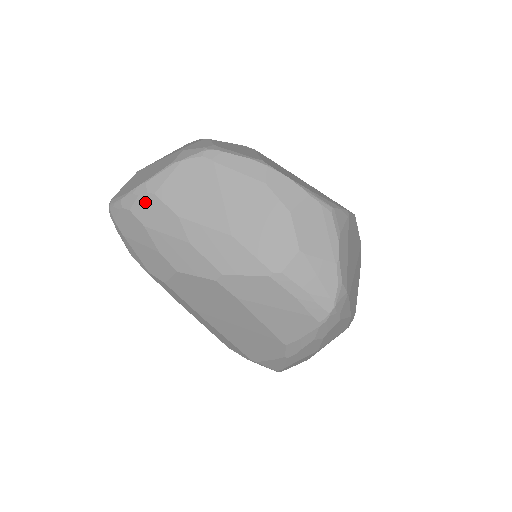
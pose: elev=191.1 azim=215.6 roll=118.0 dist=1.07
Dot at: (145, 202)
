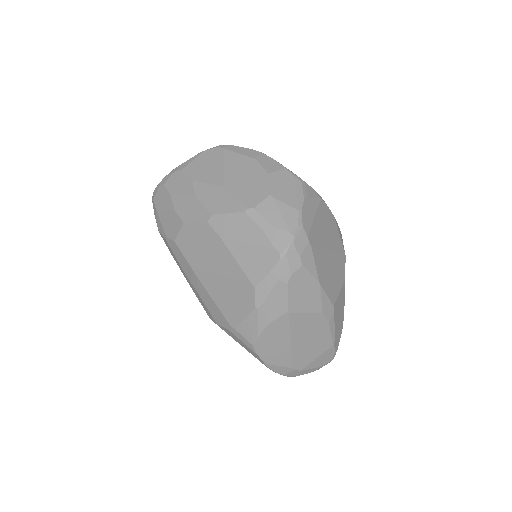
Dot at: (175, 177)
